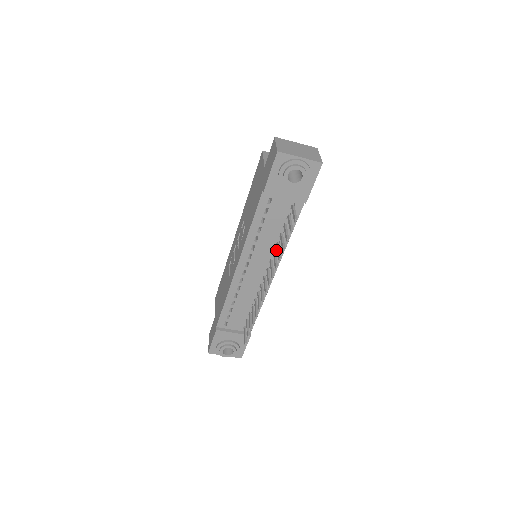
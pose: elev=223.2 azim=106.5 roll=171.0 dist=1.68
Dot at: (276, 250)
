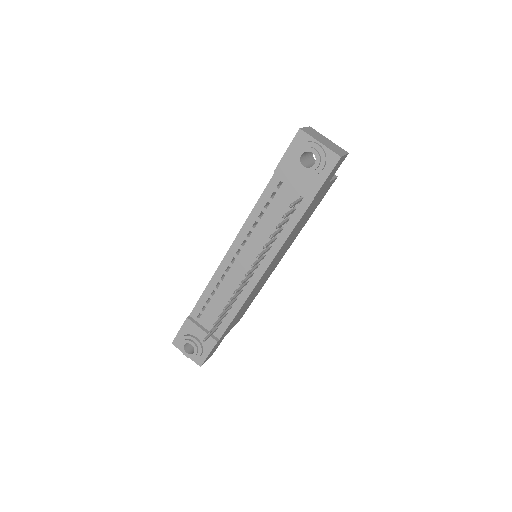
Dot at: (271, 246)
